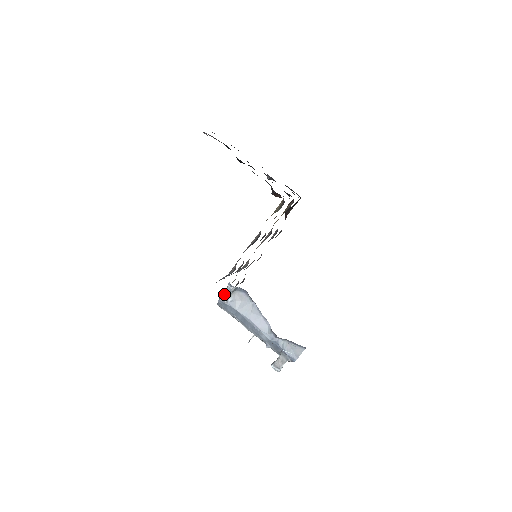
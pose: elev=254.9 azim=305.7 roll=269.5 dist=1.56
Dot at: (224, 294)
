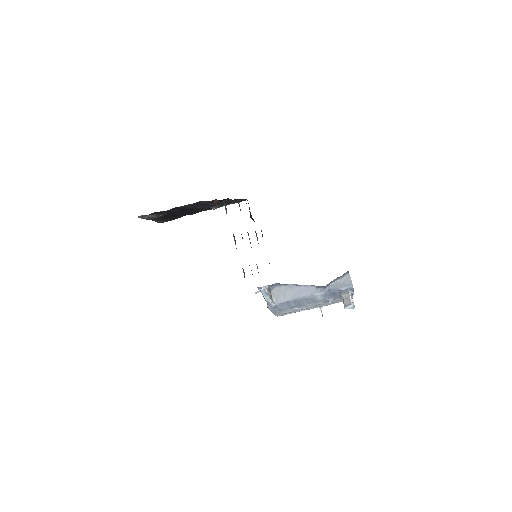
Dot at: (266, 300)
